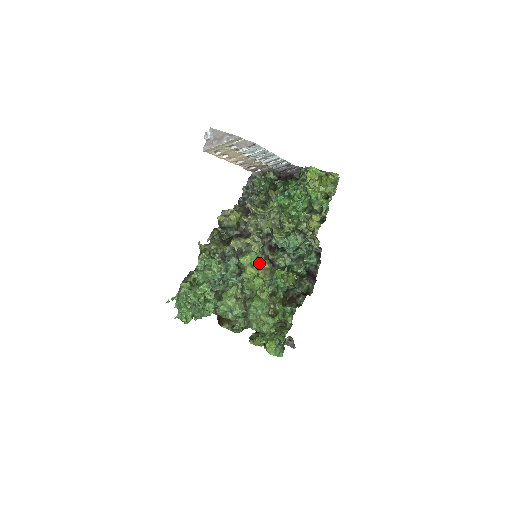
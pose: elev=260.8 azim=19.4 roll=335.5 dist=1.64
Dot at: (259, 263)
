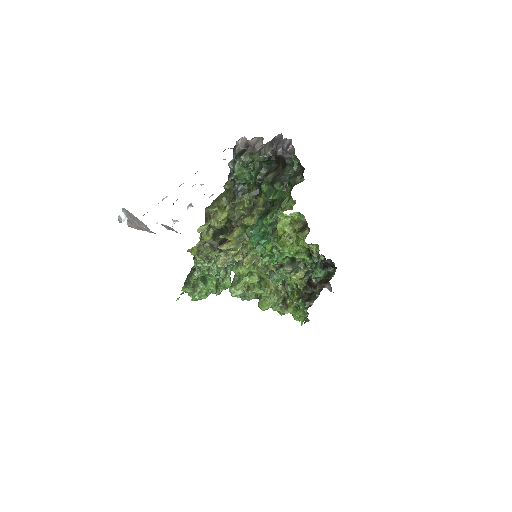
Dot at: (257, 273)
